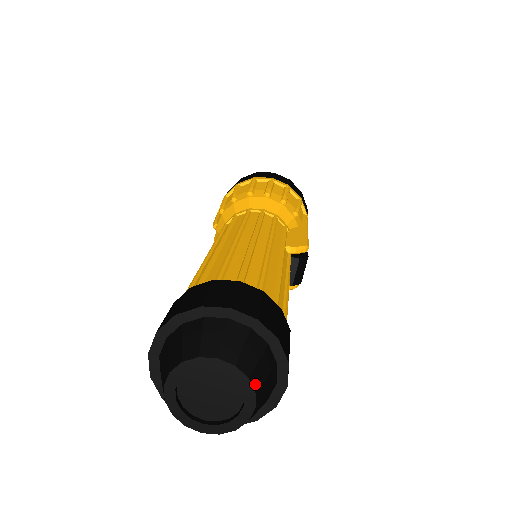
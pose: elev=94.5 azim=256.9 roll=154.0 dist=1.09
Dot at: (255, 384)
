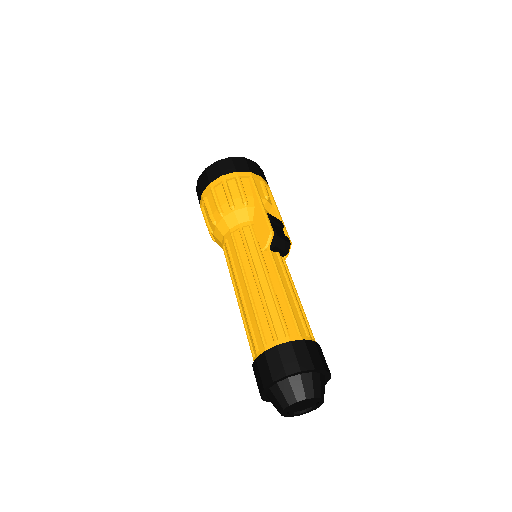
Dot at: (311, 396)
